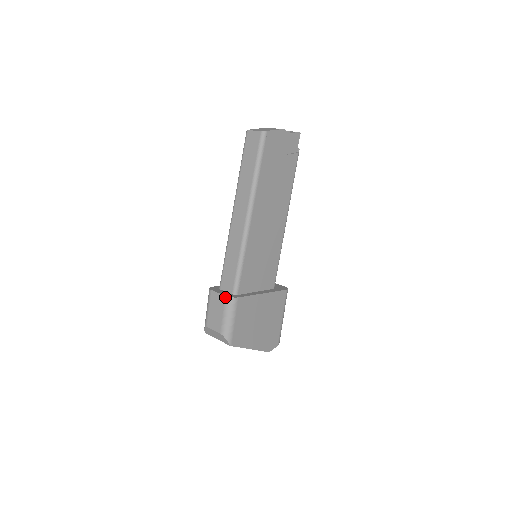
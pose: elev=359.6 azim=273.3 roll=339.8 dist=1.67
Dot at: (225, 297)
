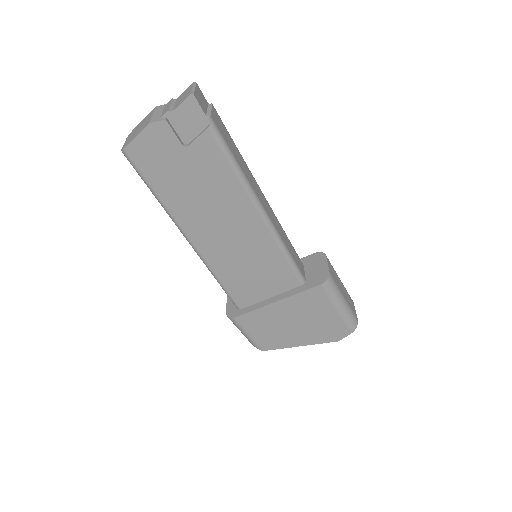
Dot at: (226, 314)
